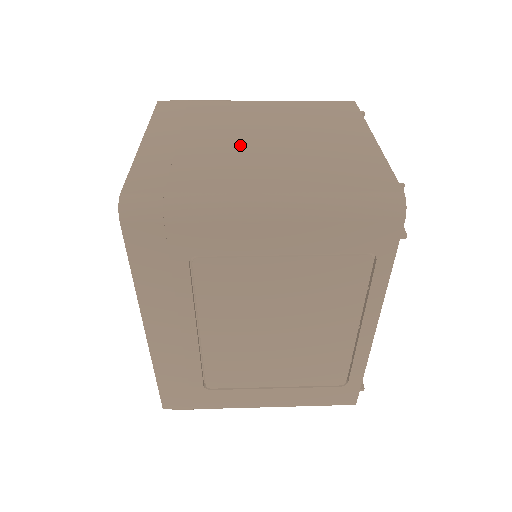
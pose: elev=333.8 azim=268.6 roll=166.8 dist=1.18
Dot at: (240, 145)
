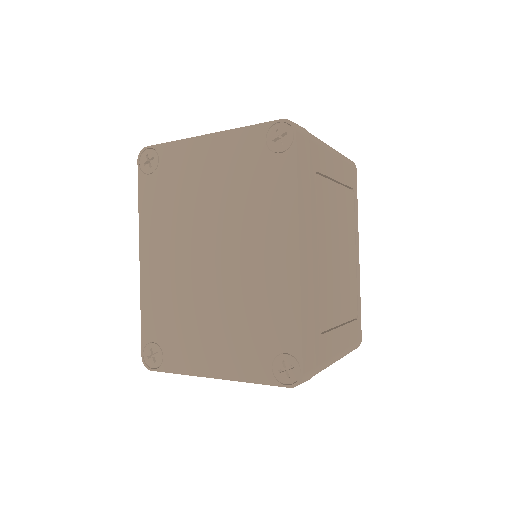
Dot at: occluded
